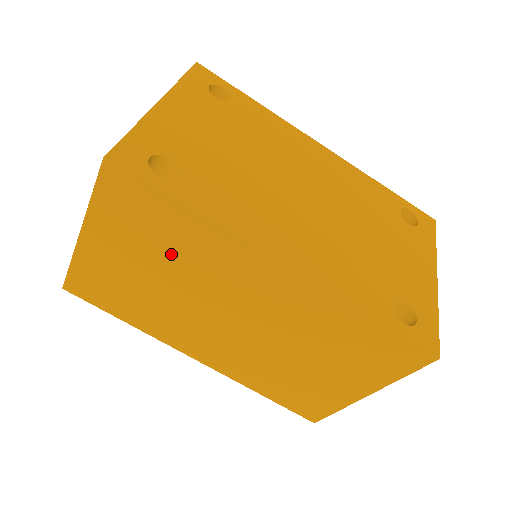
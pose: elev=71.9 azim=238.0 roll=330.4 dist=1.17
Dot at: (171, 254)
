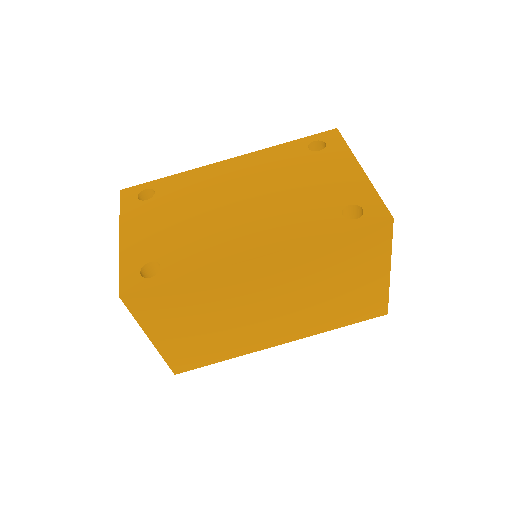
Dot at: (201, 306)
